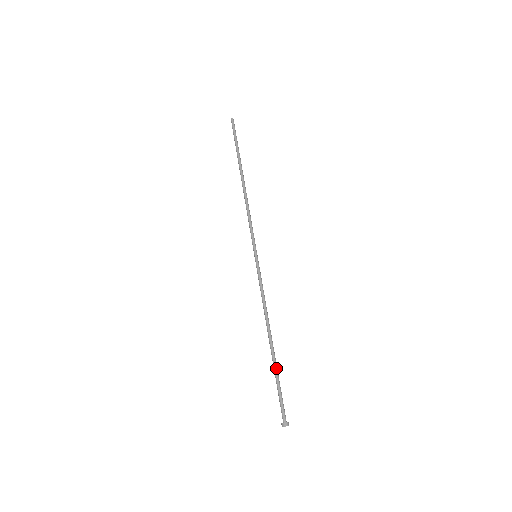
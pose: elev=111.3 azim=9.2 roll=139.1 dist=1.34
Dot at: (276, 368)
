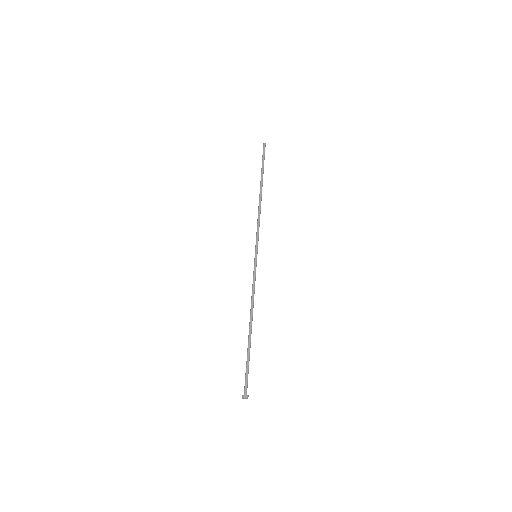
Dot at: (248, 349)
